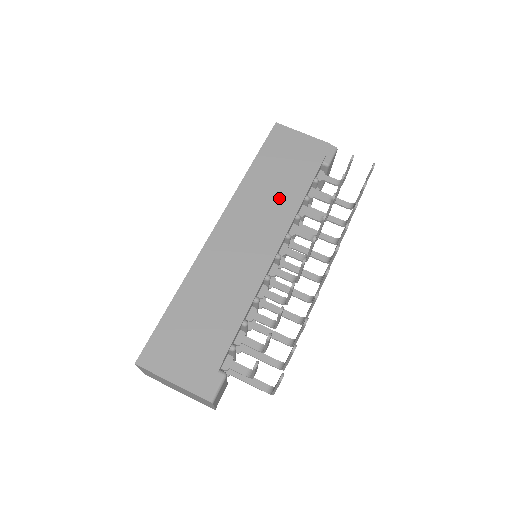
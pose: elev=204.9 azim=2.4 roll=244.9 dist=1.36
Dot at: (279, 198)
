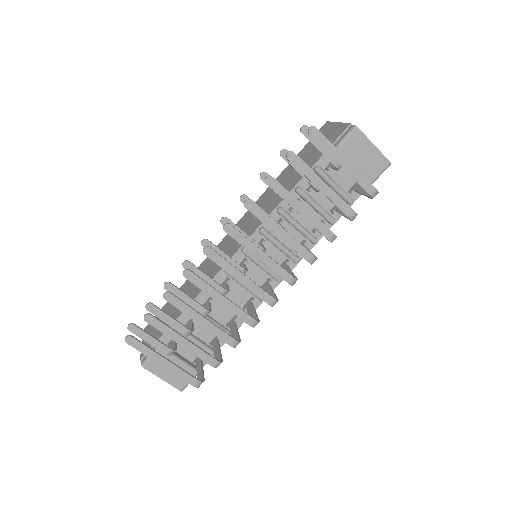
Dot at: (277, 195)
